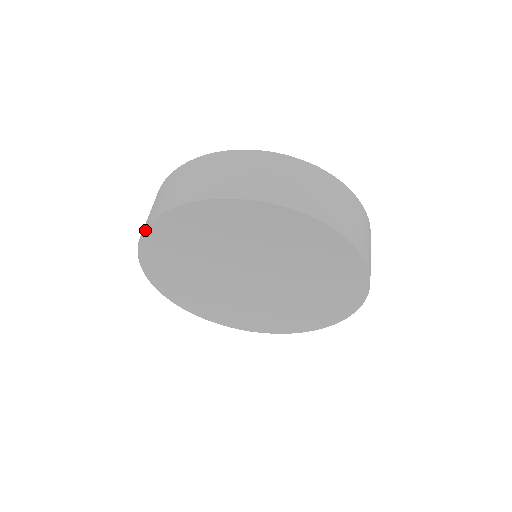
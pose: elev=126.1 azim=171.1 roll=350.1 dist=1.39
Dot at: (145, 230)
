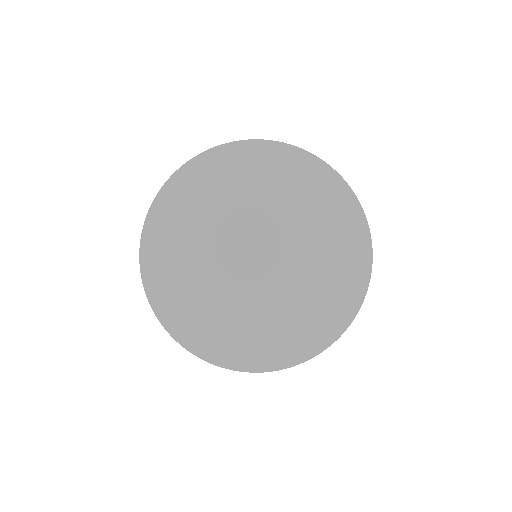
Dot at: (142, 234)
